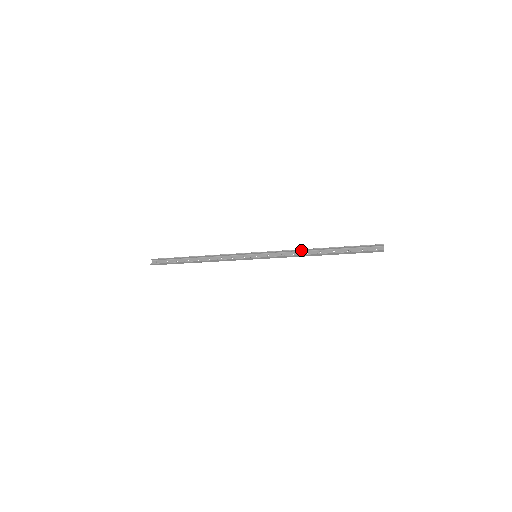
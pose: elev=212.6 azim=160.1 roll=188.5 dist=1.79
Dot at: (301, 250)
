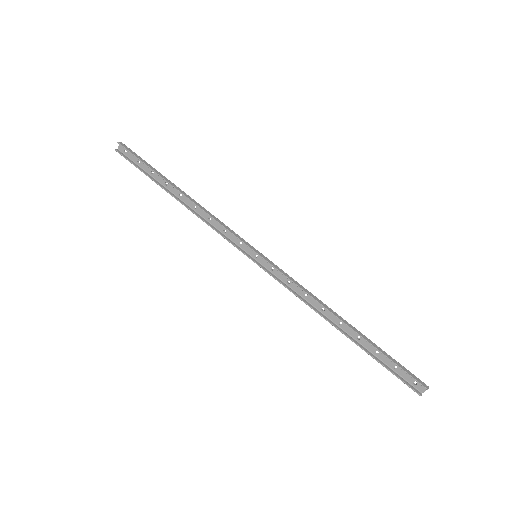
Dot at: (317, 301)
